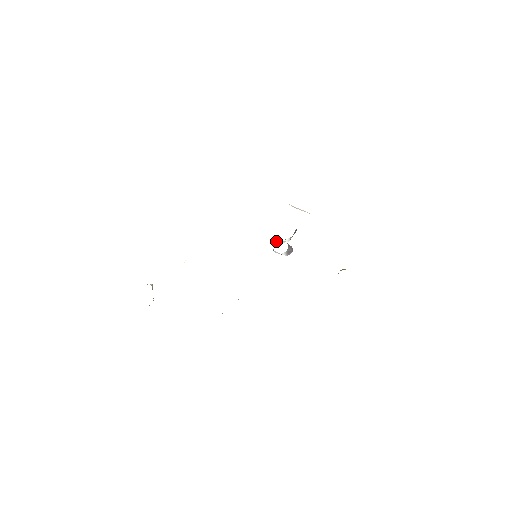
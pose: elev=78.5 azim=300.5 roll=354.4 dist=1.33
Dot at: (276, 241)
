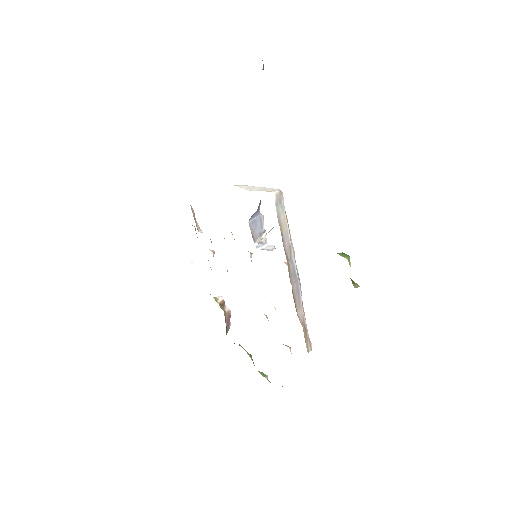
Dot at: (264, 234)
